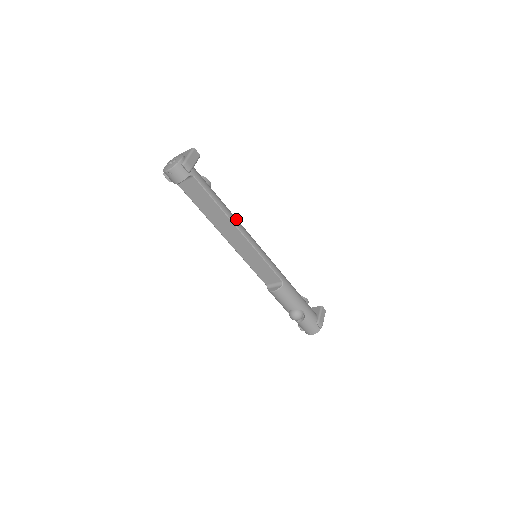
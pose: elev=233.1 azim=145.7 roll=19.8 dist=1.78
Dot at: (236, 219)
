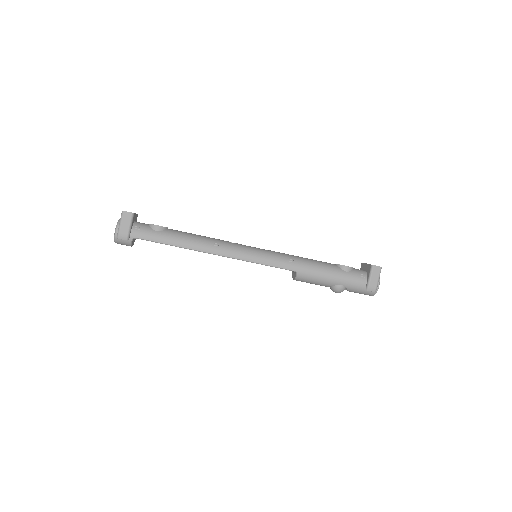
Dot at: (205, 244)
